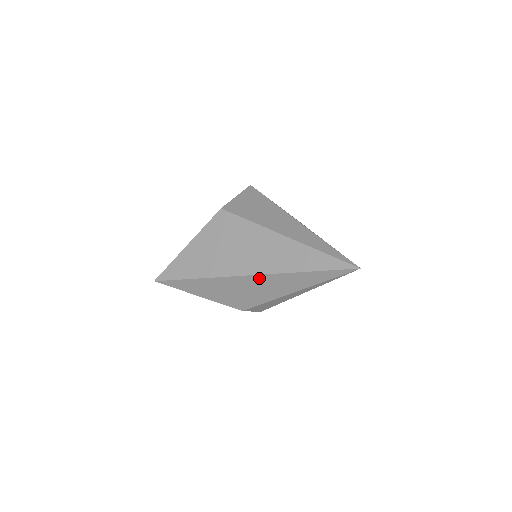
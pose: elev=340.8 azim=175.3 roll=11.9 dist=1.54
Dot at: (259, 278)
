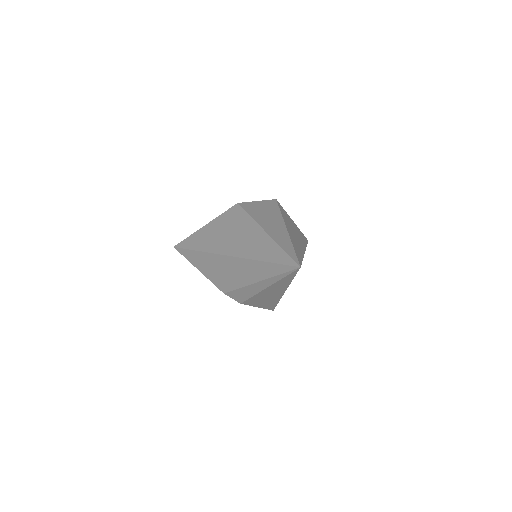
Dot at: (235, 260)
